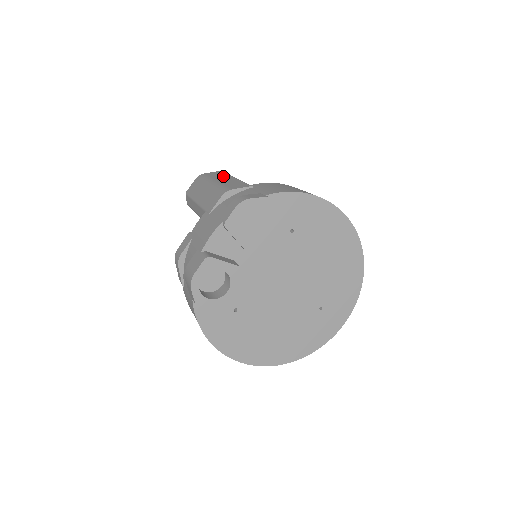
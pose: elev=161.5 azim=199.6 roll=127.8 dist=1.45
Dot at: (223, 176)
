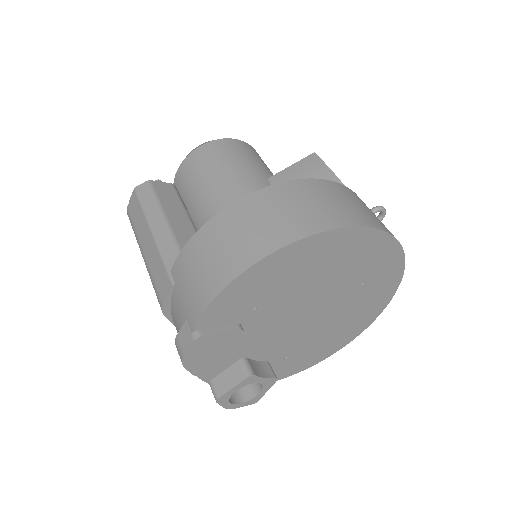
Dot at: (142, 226)
